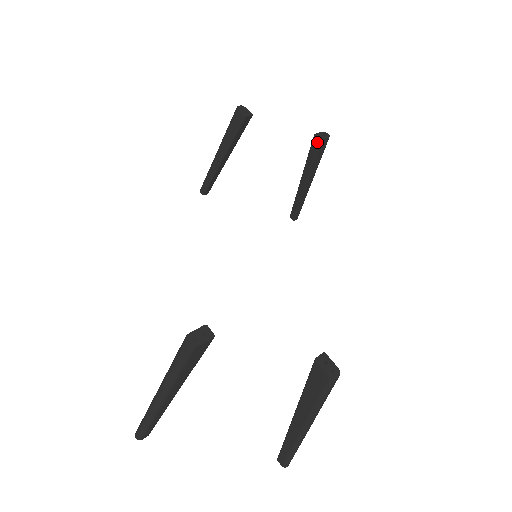
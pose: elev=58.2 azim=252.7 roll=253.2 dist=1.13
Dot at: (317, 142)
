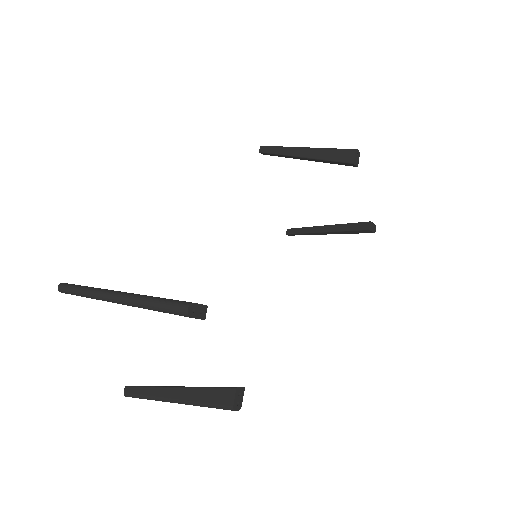
Dot at: (366, 227)
